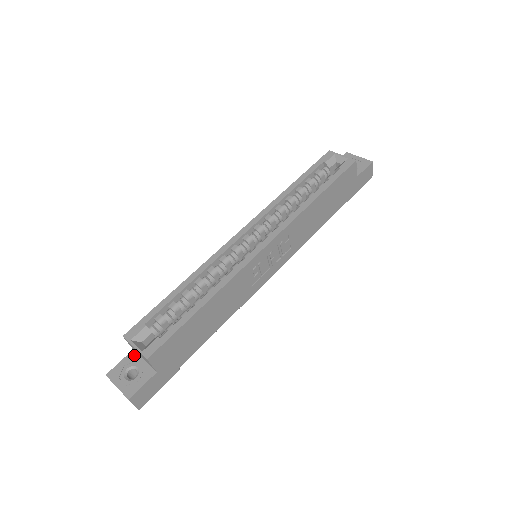
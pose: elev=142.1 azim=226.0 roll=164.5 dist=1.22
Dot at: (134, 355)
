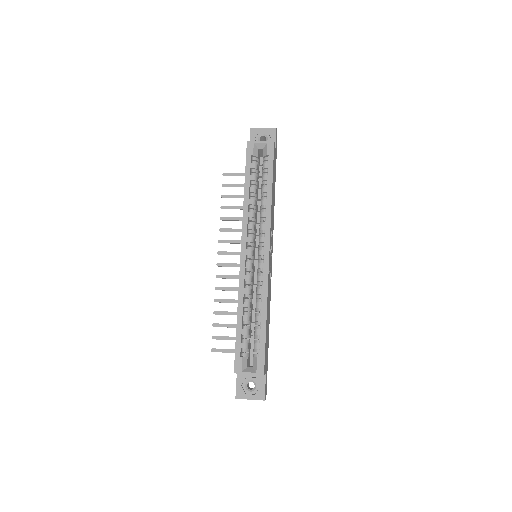
Dot at: (241, 375)
